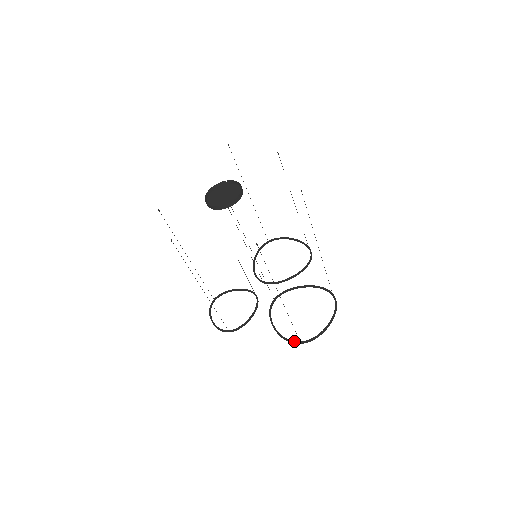
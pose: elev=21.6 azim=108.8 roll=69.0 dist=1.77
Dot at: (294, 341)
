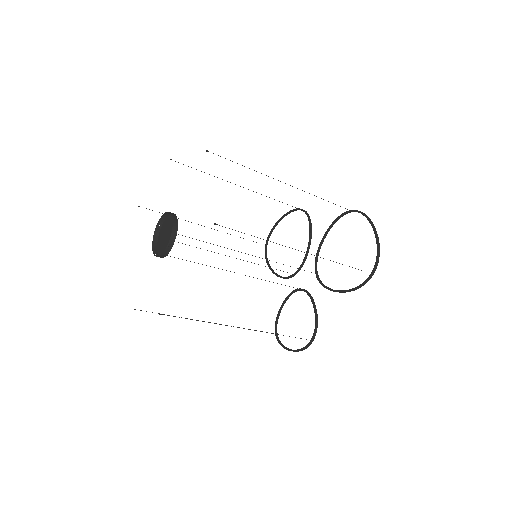
Dot at: (366, 279)
